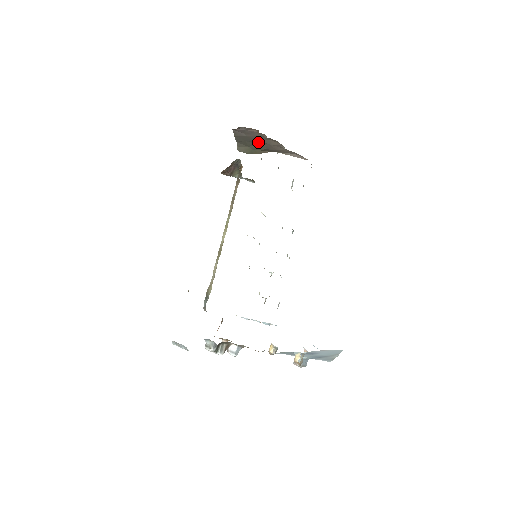
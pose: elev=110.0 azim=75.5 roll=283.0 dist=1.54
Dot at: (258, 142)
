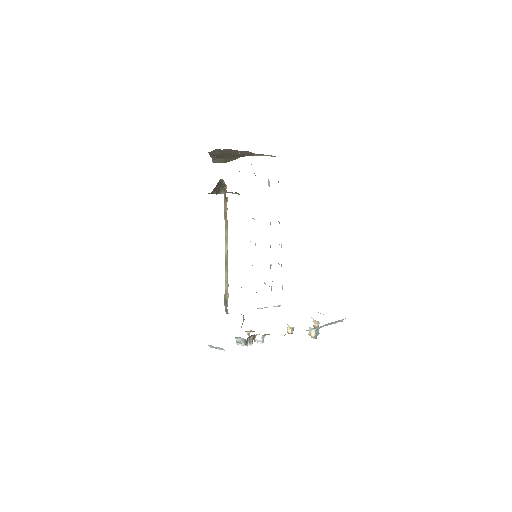
Dot at: (231, 154)
